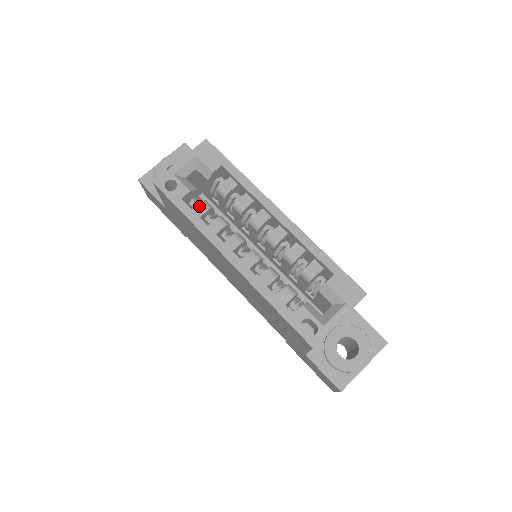
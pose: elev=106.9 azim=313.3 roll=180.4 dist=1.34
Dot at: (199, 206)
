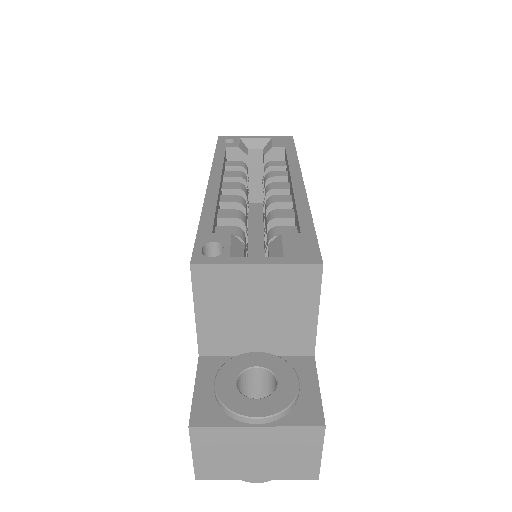
Dot at: (236, 162)
